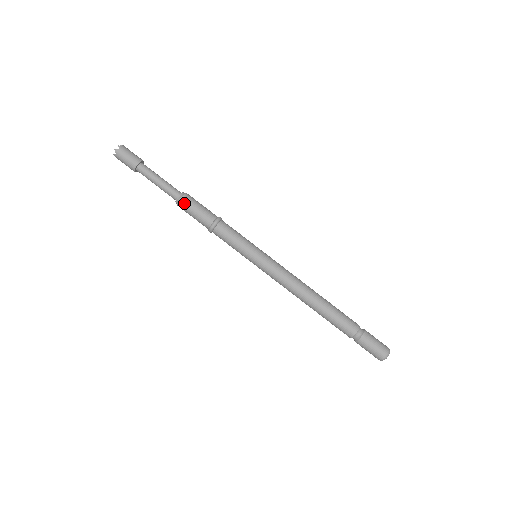
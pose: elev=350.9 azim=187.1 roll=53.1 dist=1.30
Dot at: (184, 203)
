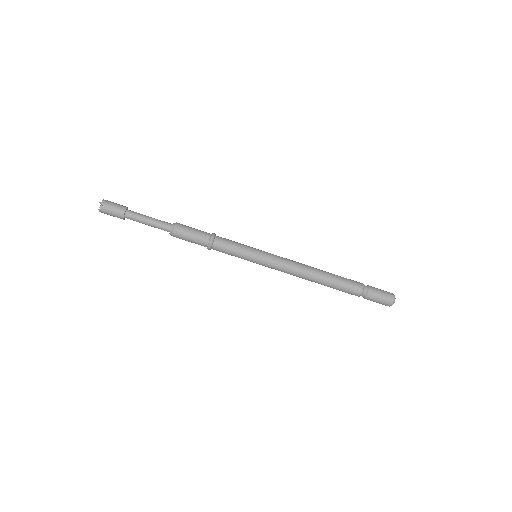
Dot at: (179, 228)
